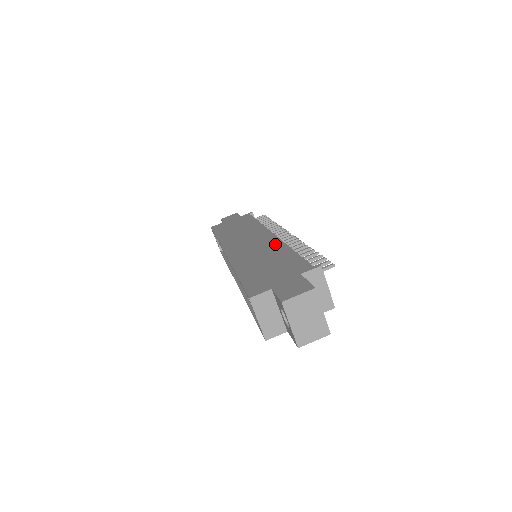
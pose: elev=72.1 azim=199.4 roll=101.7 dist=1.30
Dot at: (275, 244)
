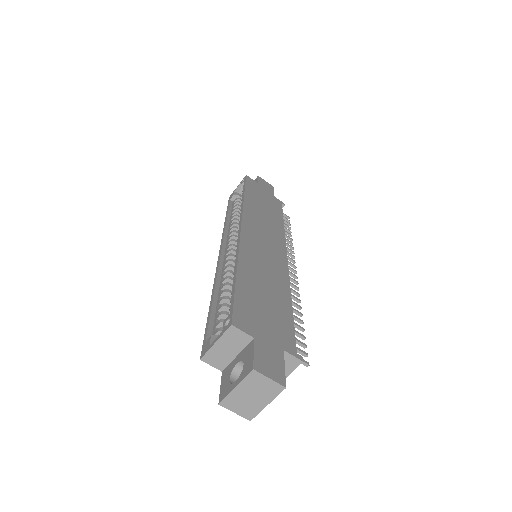
Dot at: (283, 277)
